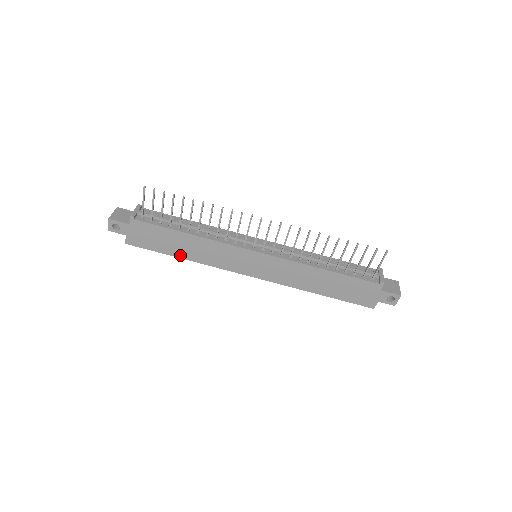
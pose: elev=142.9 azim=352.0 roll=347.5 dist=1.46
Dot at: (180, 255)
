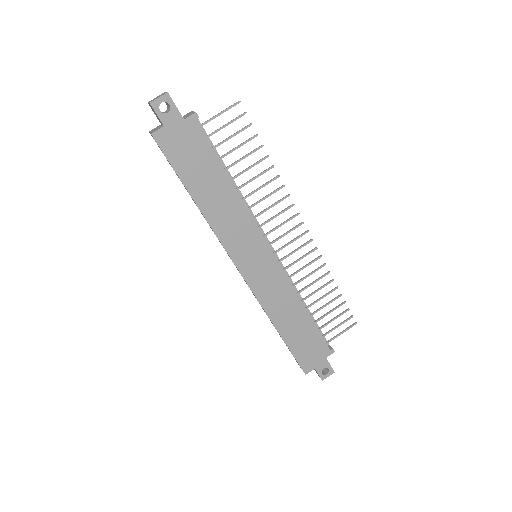
Dot at: (197, 197)
